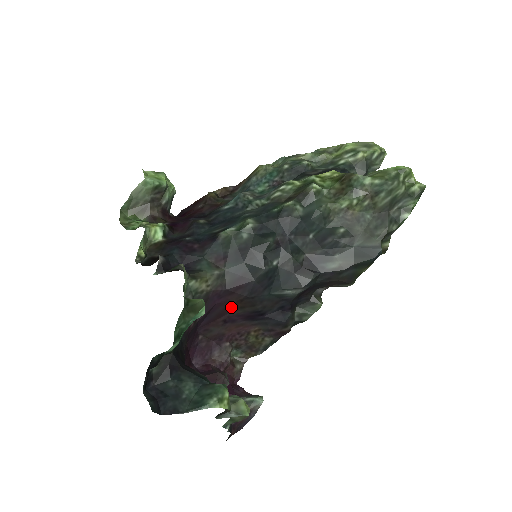
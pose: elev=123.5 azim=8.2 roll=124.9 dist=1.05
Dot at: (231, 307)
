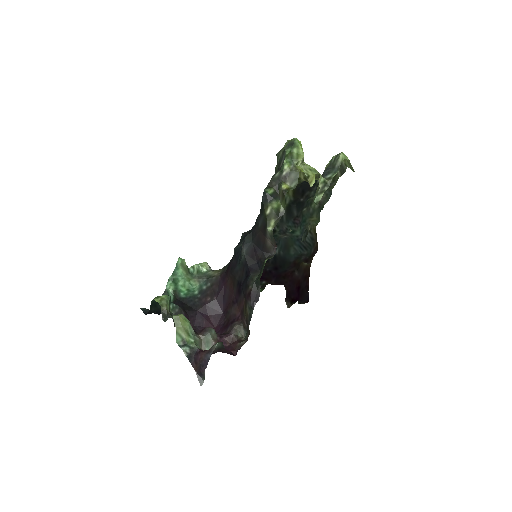
Dot at: (232, 287)
